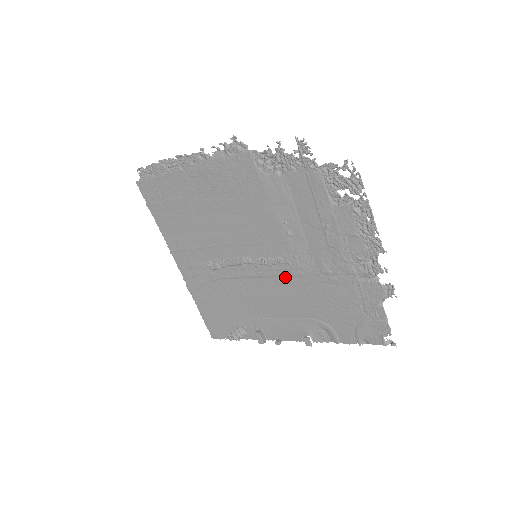
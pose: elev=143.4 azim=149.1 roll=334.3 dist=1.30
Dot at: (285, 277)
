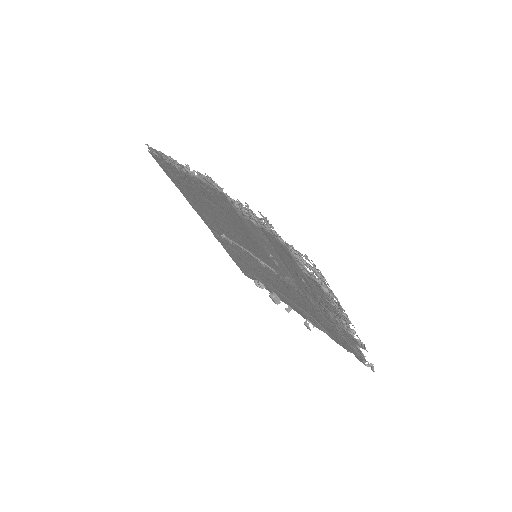
Dot at: (282, 281)
